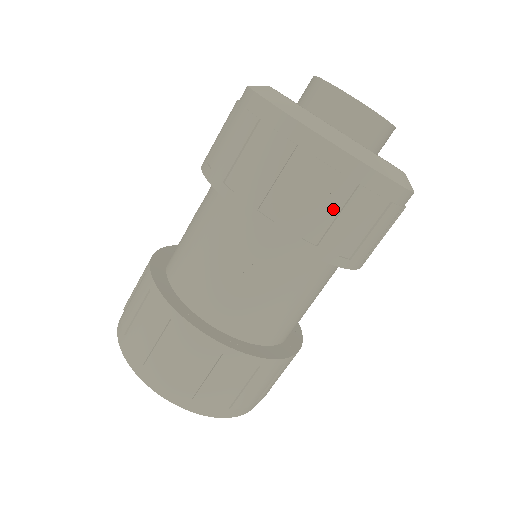
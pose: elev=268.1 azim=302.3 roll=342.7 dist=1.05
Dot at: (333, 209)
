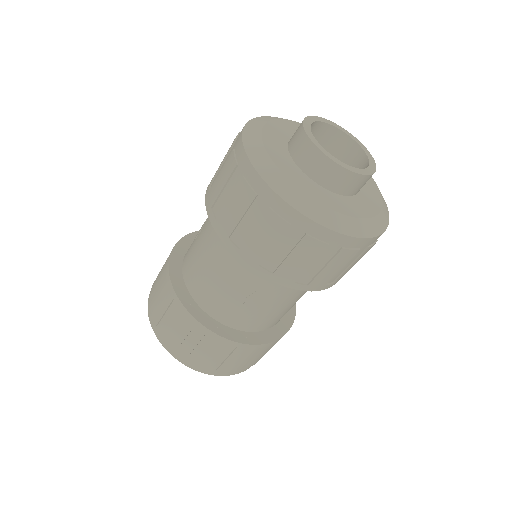
Dot at: (320, 263)
